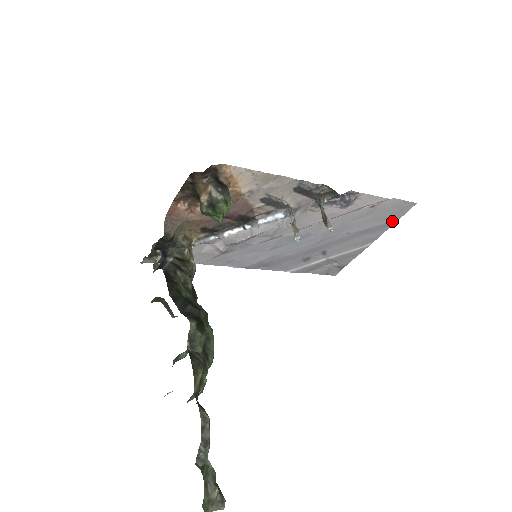
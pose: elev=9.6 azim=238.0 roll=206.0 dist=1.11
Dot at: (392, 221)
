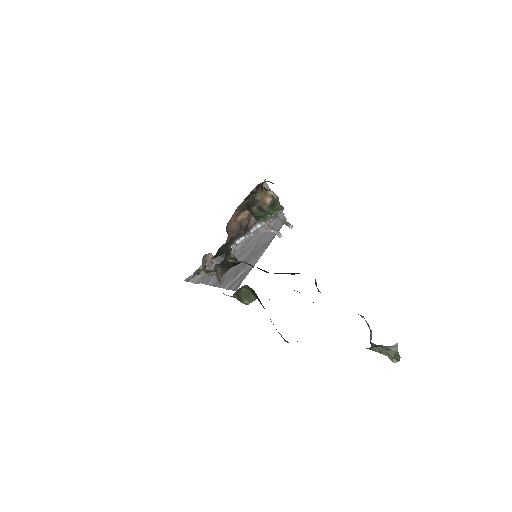
Dot at: (275, 235)
